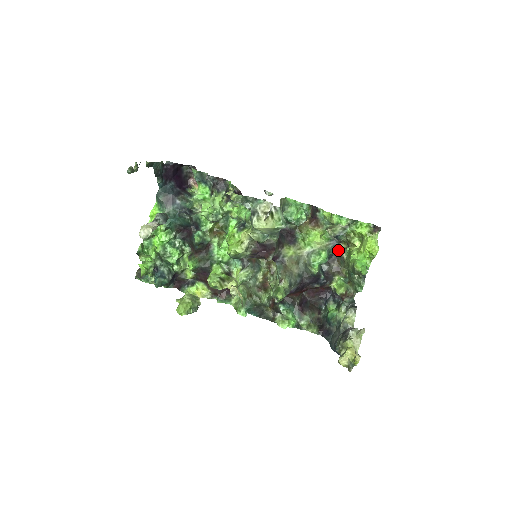
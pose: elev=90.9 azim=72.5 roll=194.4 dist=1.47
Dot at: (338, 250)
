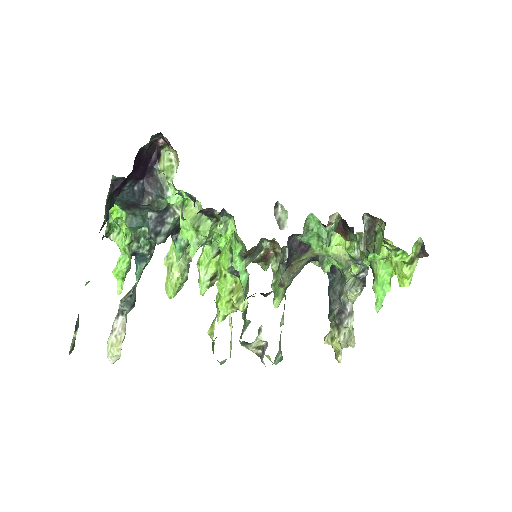
Dot at: (371, 220)
